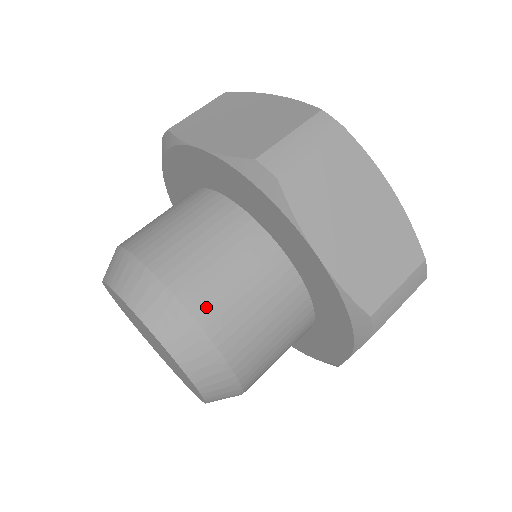
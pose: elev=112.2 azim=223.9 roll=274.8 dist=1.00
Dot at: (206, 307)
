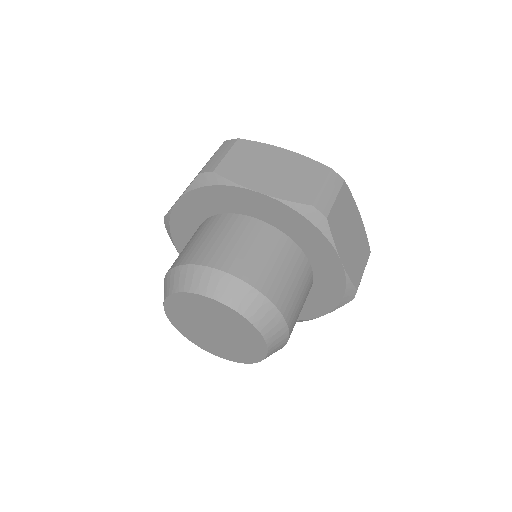
Dot at: (282, 300)
